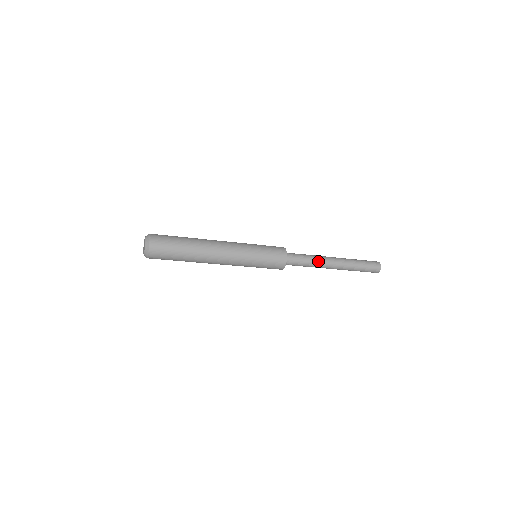
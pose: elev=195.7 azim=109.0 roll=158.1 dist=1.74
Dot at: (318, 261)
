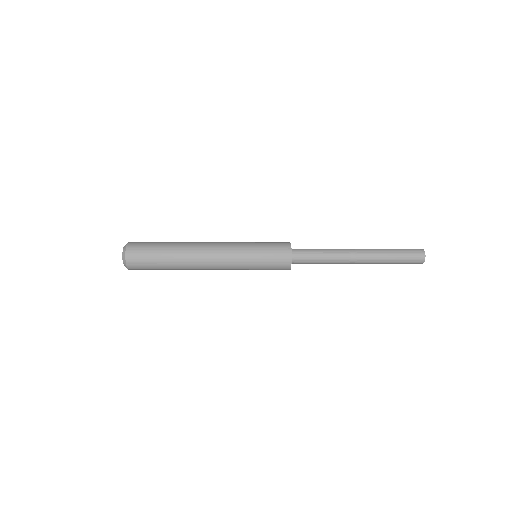
Dot at: (335, 258)
